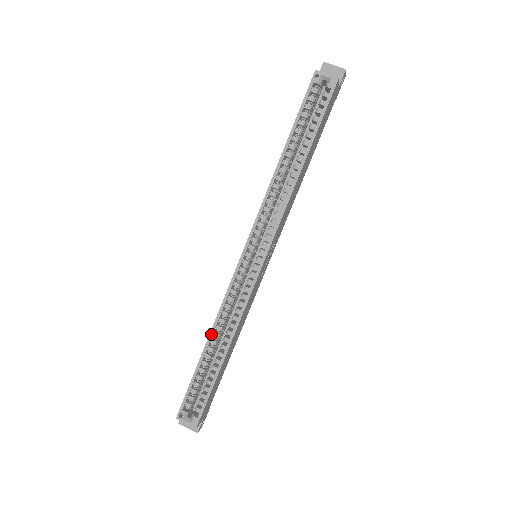
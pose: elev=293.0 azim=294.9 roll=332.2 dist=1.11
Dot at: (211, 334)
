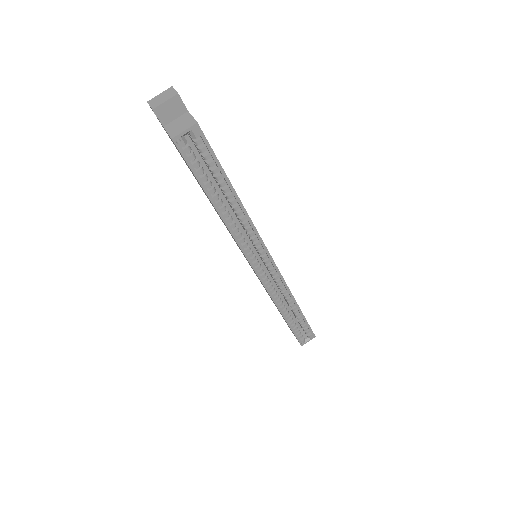
Dot at: (281, 312)
